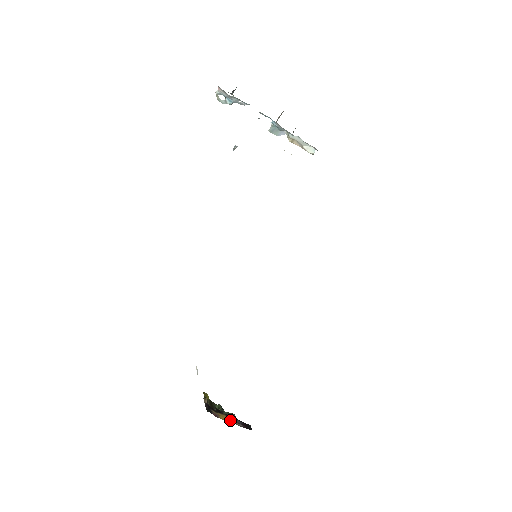
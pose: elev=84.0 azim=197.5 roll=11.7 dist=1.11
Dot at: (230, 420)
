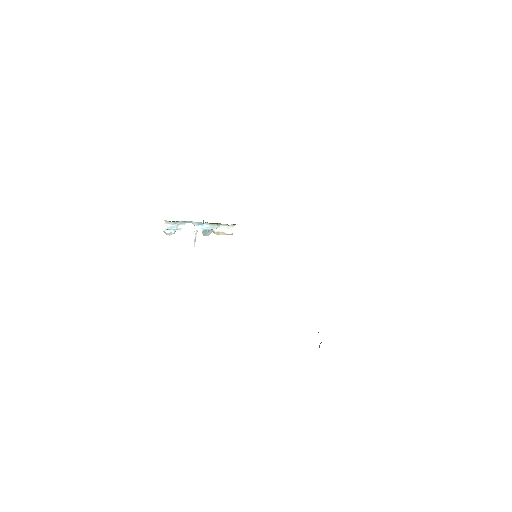
Dot at: occluded
